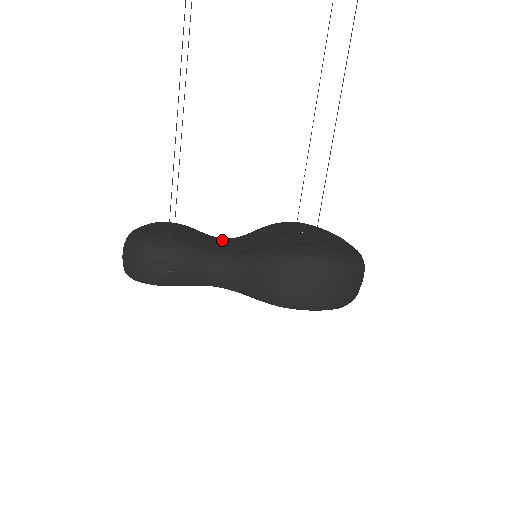
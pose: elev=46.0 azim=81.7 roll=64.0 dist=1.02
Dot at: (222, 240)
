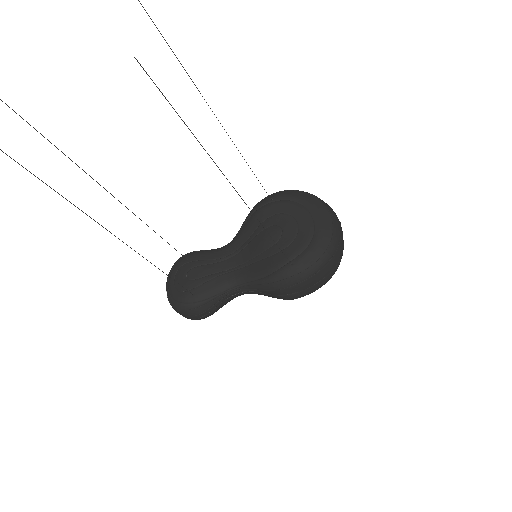
Dot at: (226, 255)
